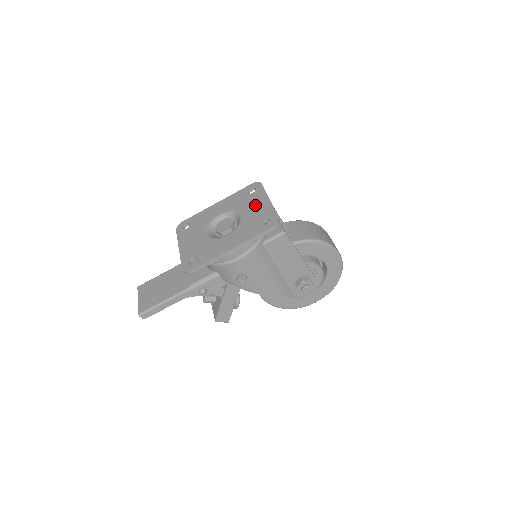
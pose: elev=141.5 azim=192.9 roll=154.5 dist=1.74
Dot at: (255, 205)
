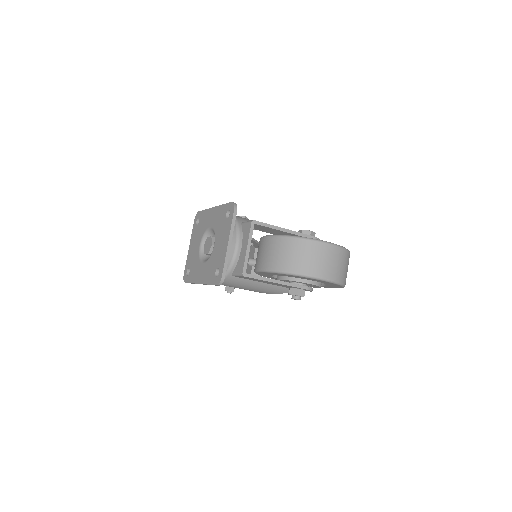
Dot at: (221, 240)
